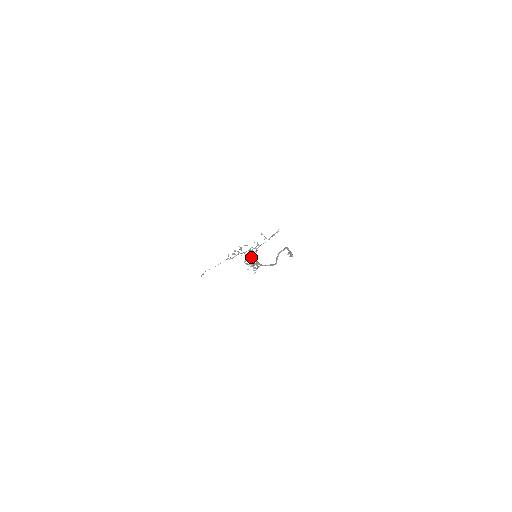
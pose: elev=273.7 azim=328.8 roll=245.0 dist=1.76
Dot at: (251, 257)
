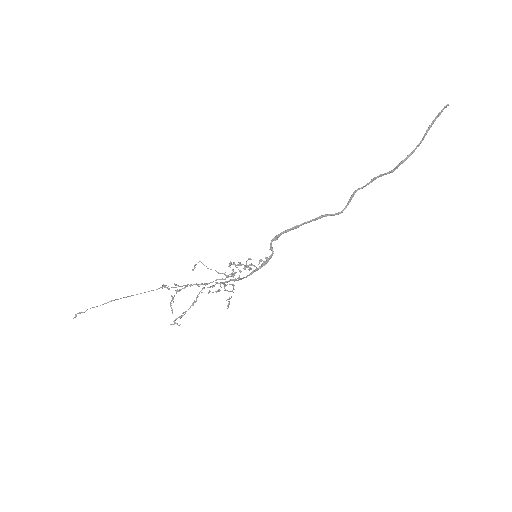
Dot at: occluded
